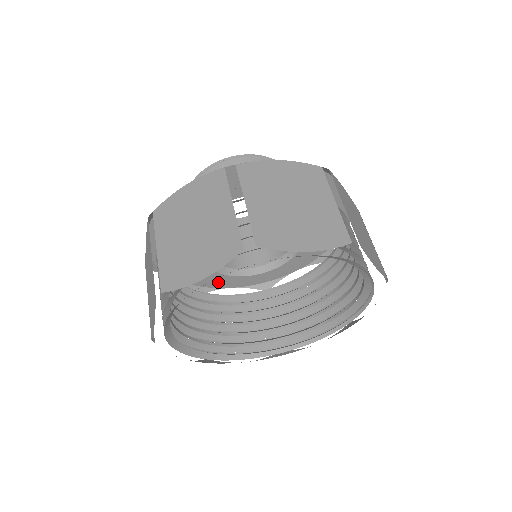
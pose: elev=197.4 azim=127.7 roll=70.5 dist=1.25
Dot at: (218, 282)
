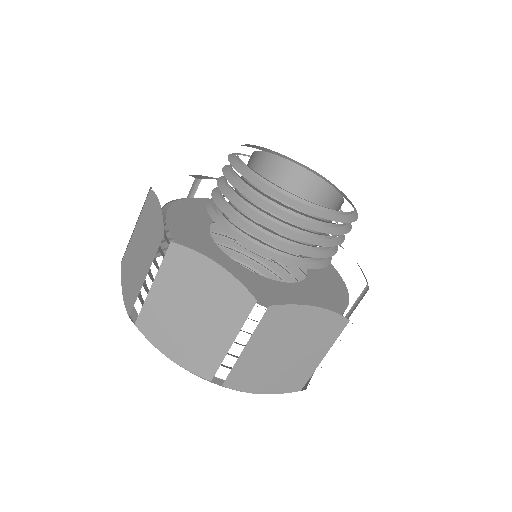
Dot at: occluded
